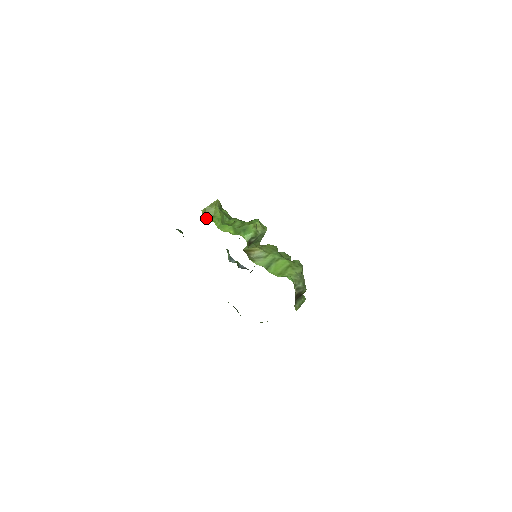
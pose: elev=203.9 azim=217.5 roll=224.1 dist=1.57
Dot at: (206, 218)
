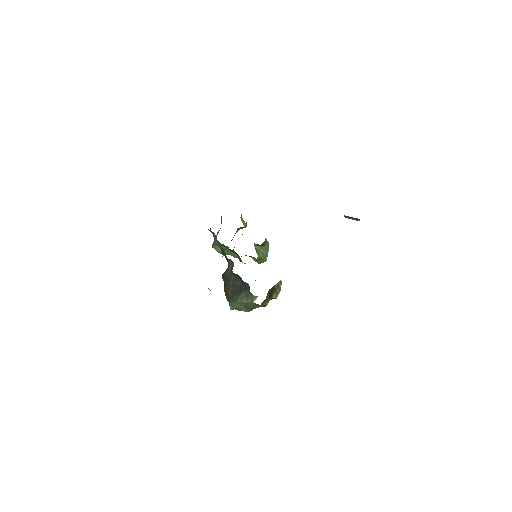
Dot at: occluded
